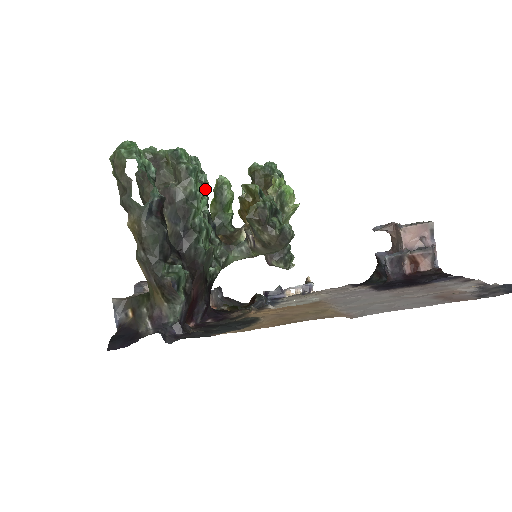
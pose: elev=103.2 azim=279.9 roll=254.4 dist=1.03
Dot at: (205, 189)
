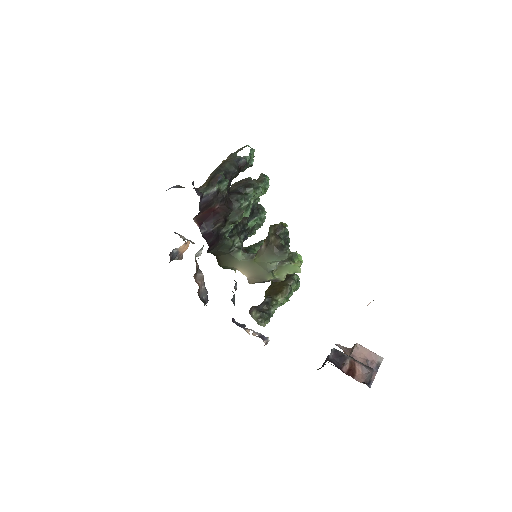
Dot at: (258, 220)
